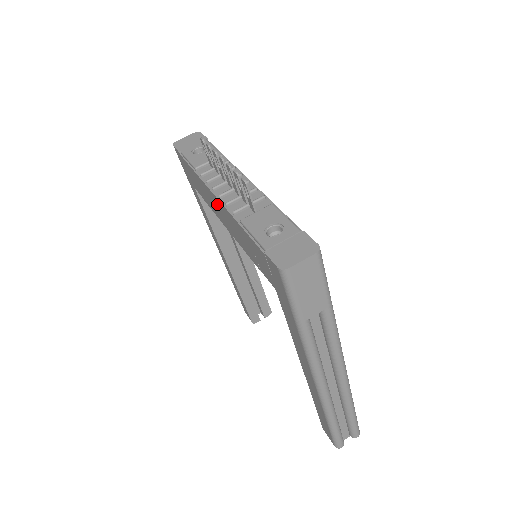
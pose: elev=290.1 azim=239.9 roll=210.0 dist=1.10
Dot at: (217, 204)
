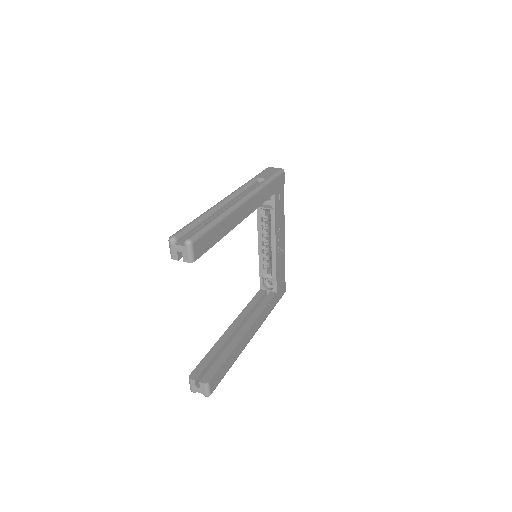
Dot at: occluded
